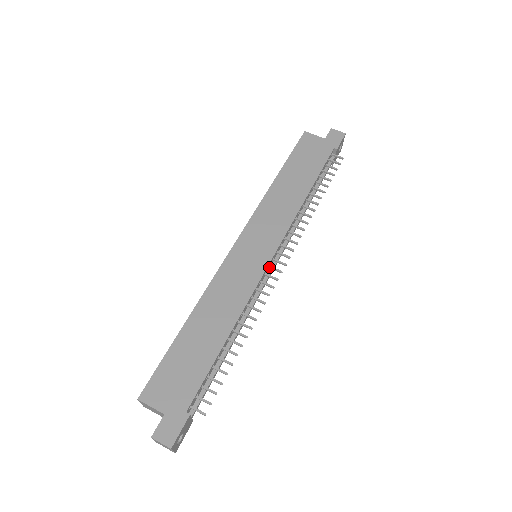
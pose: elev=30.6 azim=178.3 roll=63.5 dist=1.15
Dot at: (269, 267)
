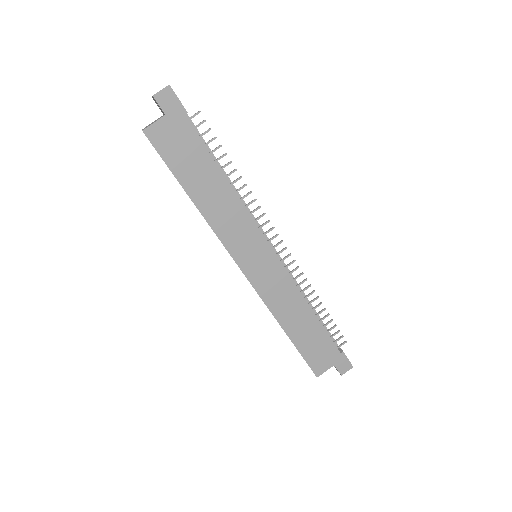
Dot at: occluded
